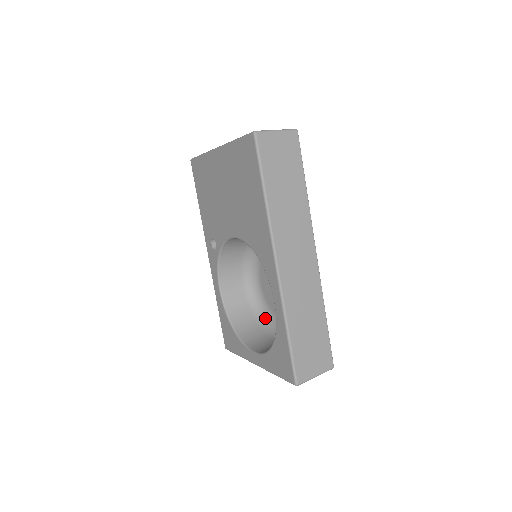
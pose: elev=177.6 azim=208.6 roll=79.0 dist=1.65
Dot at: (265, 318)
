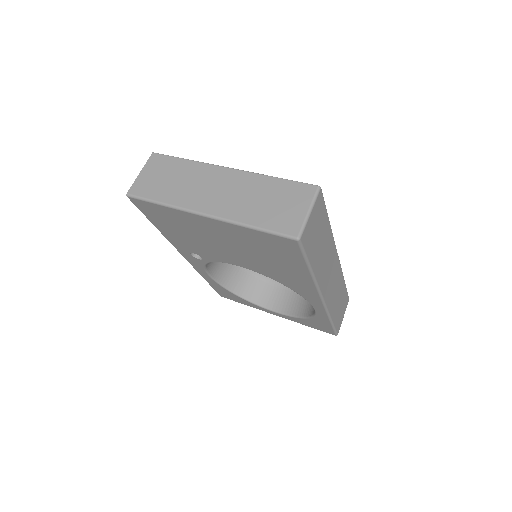
Dot at: occluded
